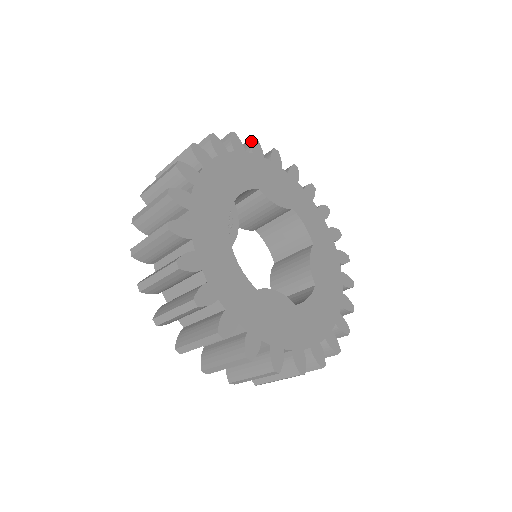
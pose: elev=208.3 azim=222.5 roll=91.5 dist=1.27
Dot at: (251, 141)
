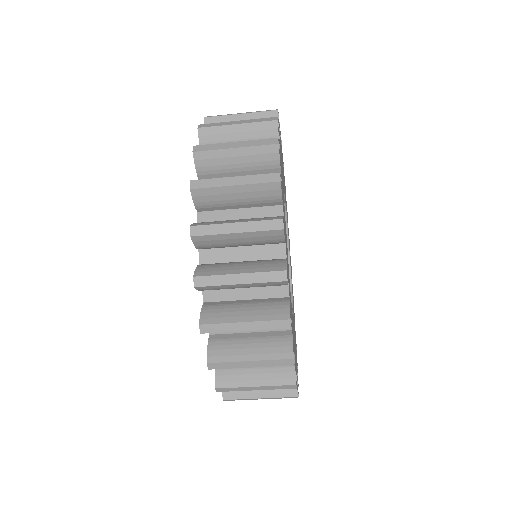
Dot at: occluded
